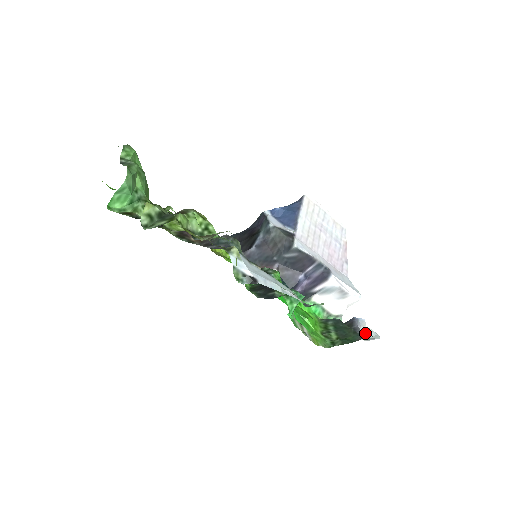
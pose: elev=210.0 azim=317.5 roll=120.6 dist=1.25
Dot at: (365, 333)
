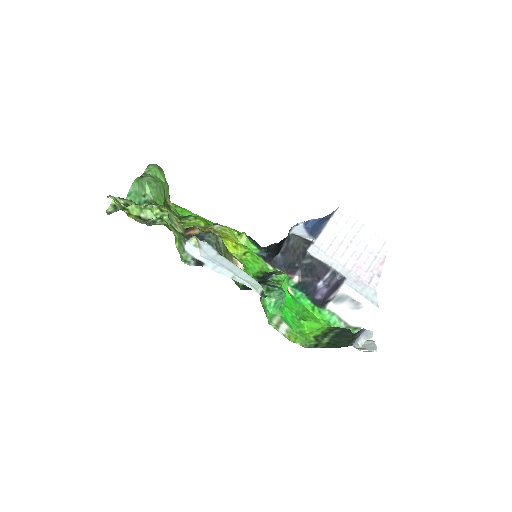
Dot at: (366, 344)
